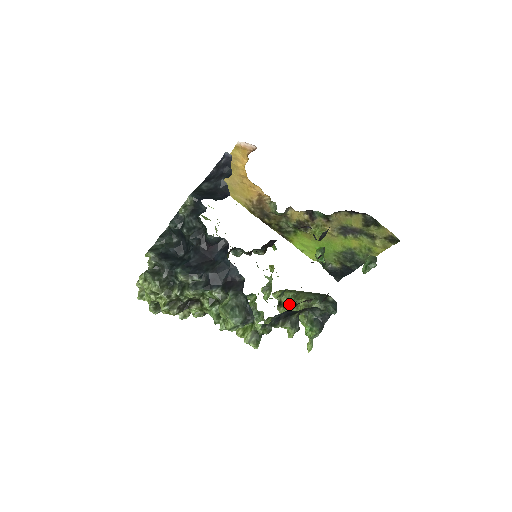
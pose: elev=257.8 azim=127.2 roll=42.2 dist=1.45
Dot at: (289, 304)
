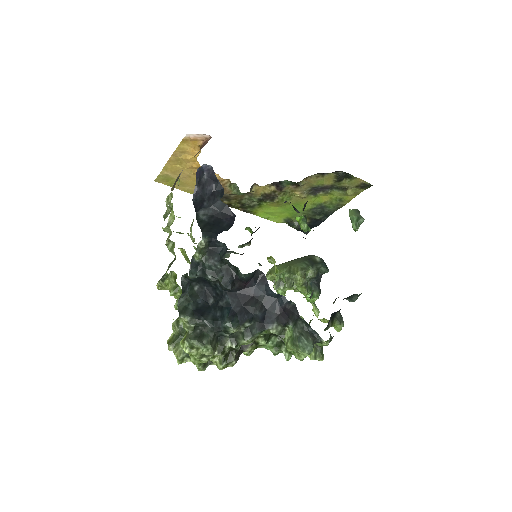
Dot at: (287, 282)
